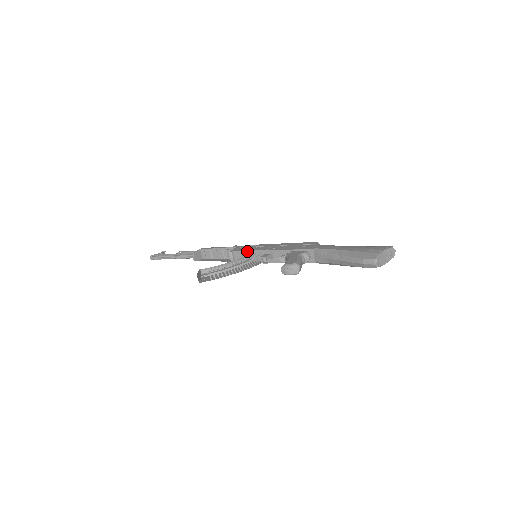
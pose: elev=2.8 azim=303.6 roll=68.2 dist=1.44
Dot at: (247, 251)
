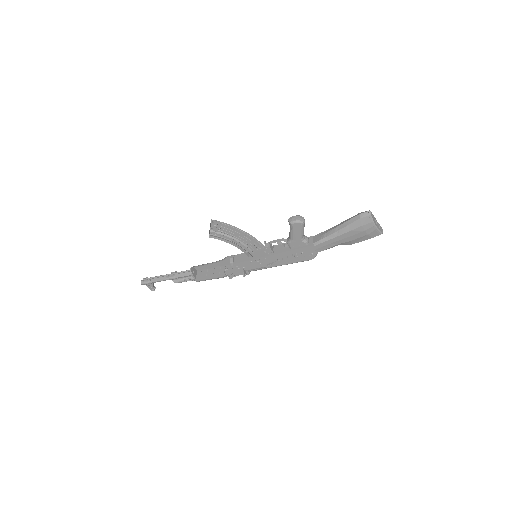
Dot at: (249, 252)
